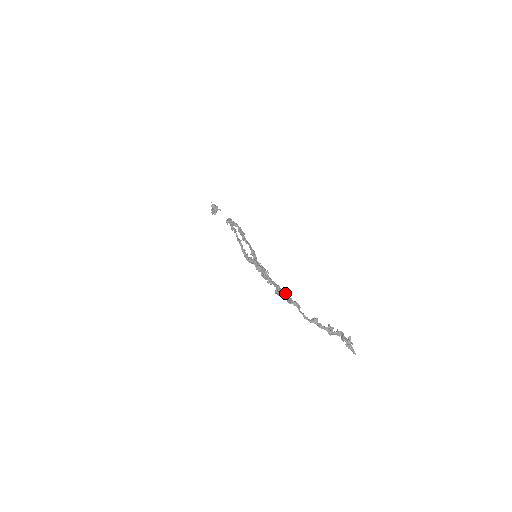
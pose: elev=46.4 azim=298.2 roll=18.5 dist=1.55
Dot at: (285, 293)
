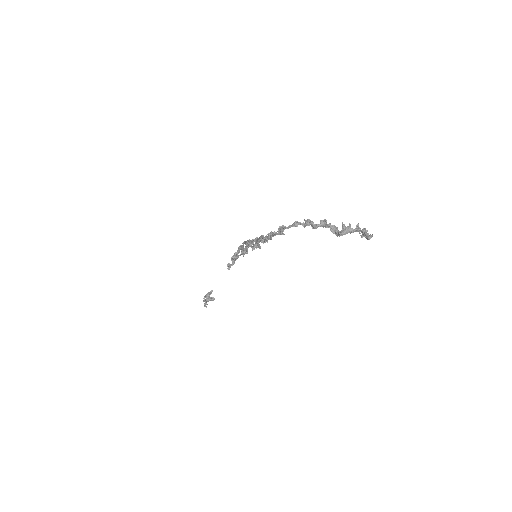
Dot at: occluded
